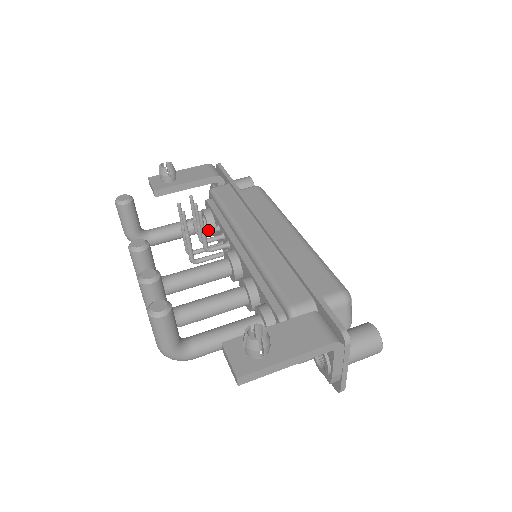
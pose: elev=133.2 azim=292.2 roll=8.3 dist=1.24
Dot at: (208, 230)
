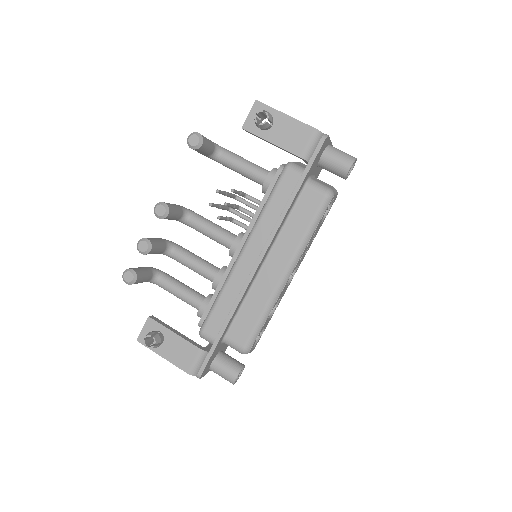
Dot at: (252, 200)
